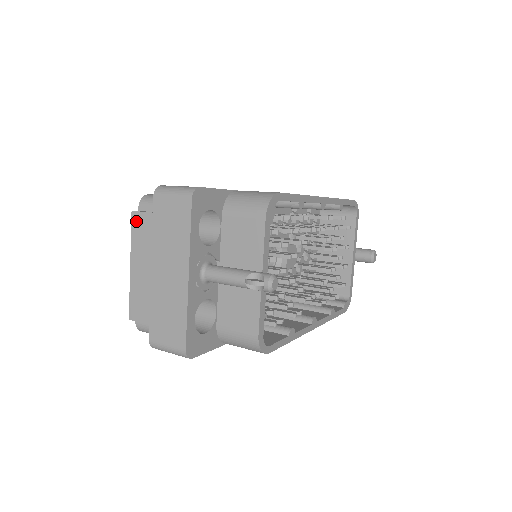
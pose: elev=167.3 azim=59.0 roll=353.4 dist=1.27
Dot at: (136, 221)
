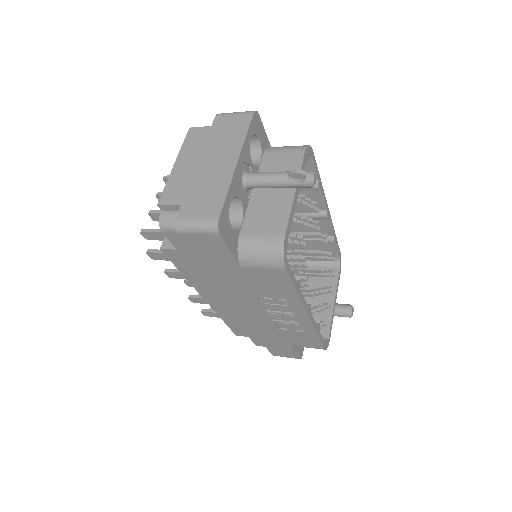
Dot at: (192, 133)
